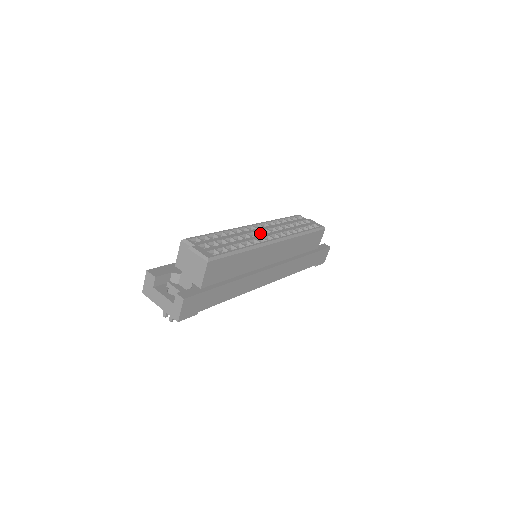
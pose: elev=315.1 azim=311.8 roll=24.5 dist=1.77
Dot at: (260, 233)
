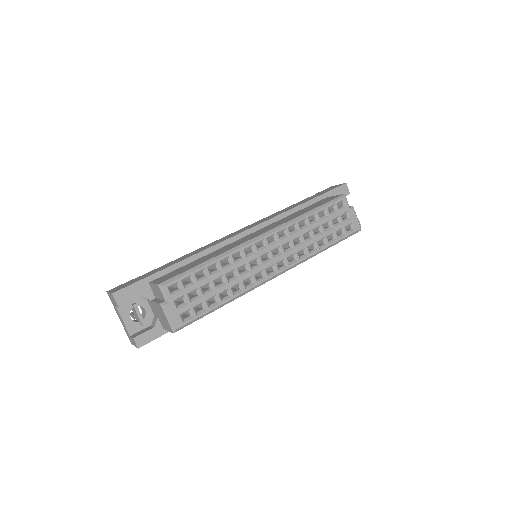
Dot at: (267, 255)
